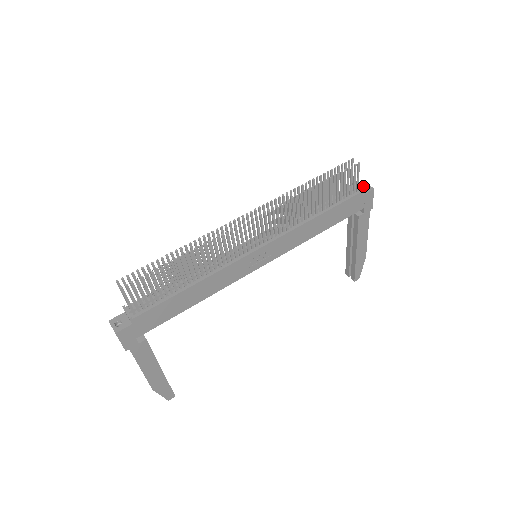
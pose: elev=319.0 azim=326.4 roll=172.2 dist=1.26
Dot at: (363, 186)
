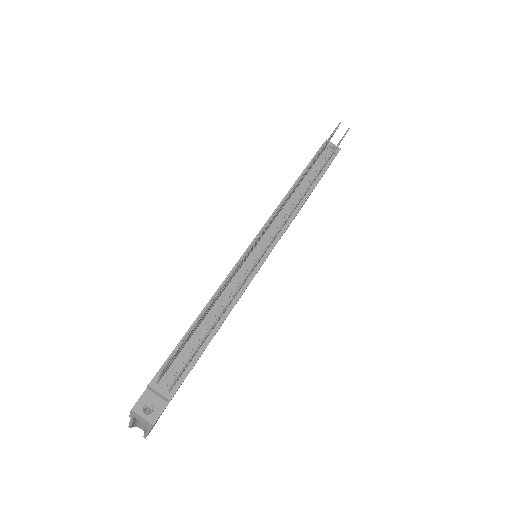
Dot at: (329, 145)
